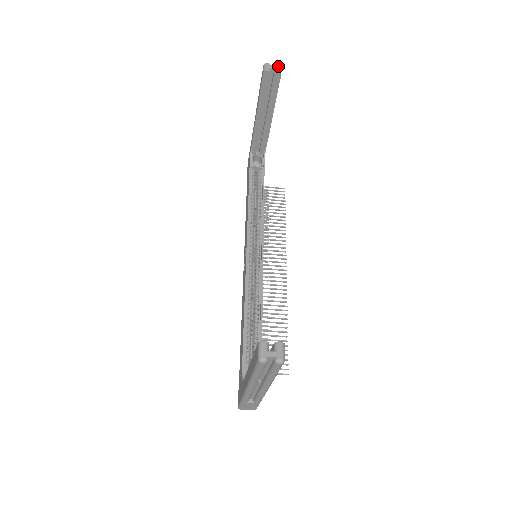
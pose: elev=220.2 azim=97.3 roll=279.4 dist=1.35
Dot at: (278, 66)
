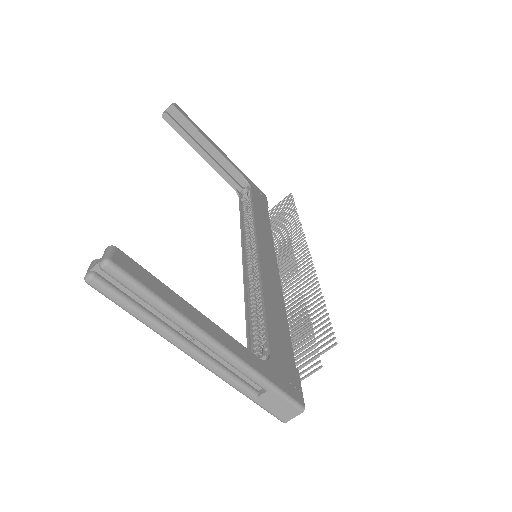
Dot at: (171, 104)
